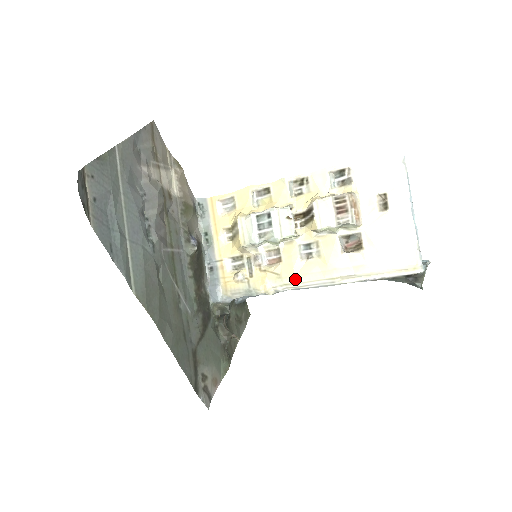
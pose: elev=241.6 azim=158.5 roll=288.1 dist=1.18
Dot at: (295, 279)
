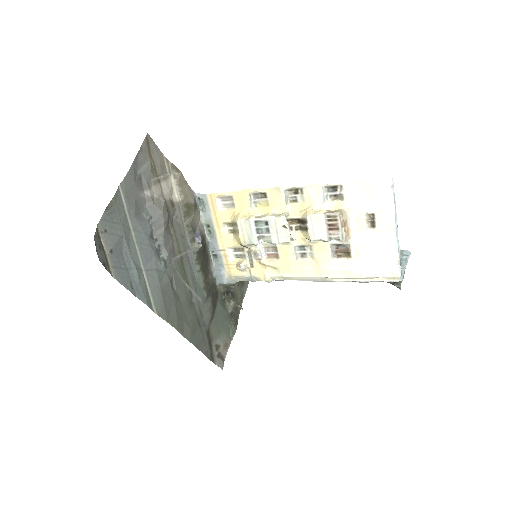
Dot at: (291, 274)
